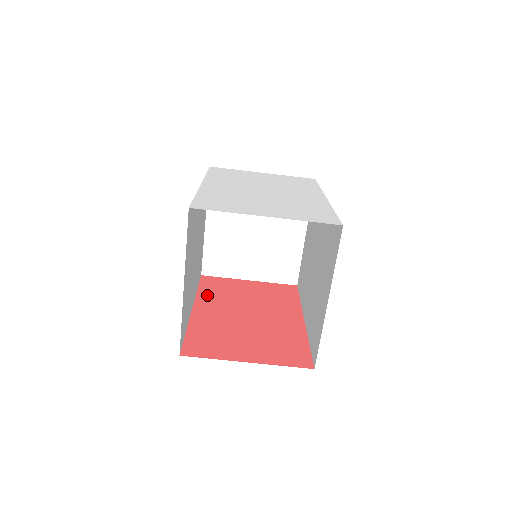
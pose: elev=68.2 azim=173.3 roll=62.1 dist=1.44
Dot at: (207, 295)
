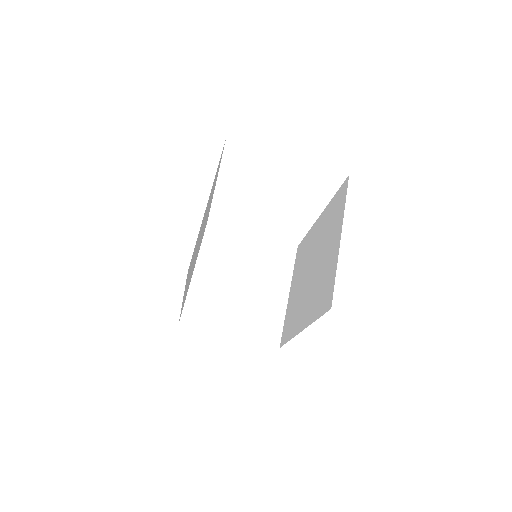
Dot at: occluded
